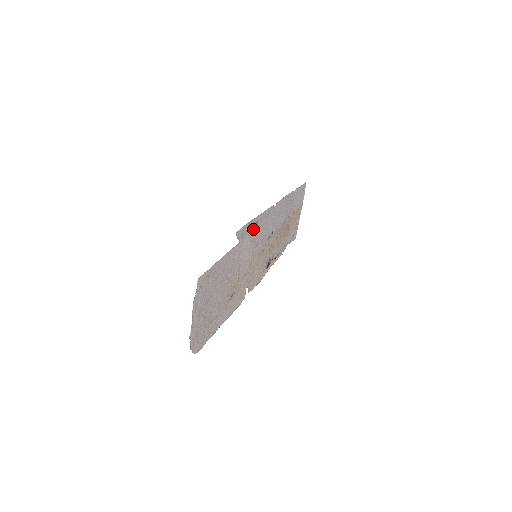
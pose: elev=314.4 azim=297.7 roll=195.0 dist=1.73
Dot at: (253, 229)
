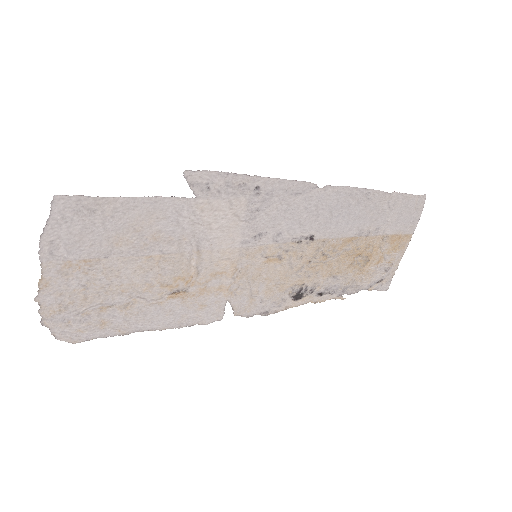
Dot at: (245, 196)
